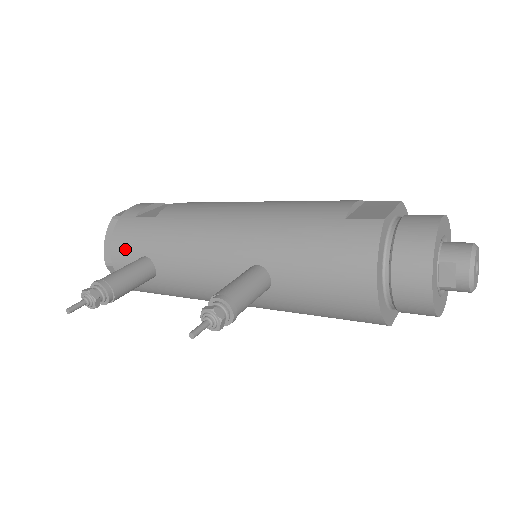
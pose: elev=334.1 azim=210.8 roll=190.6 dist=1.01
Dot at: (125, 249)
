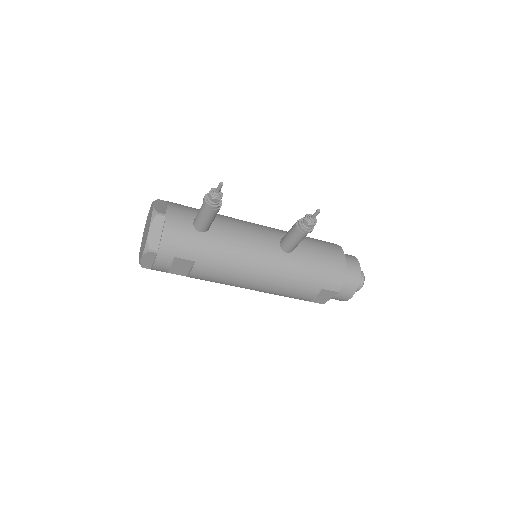
Dot at: (183, 210)
